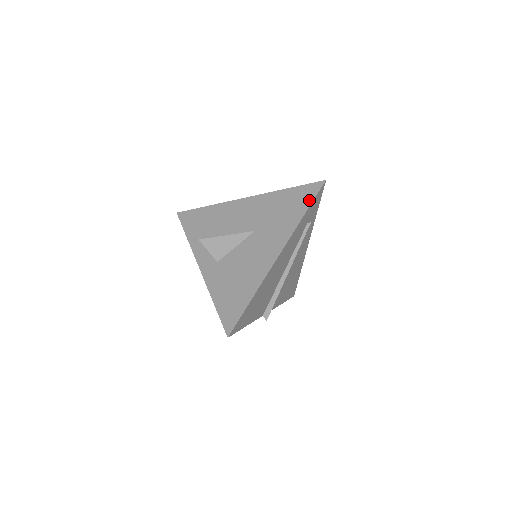
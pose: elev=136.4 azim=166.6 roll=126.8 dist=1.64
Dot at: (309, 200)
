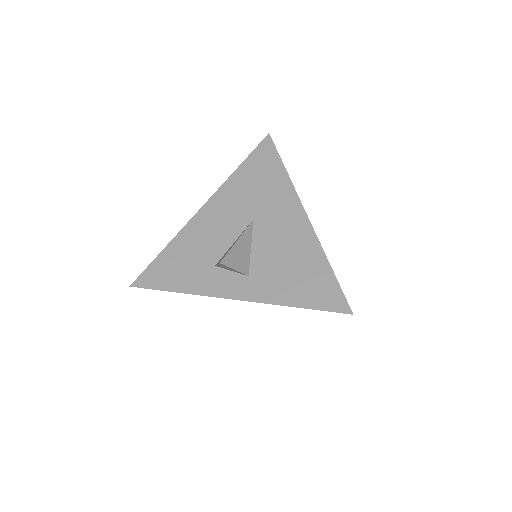
Dot at: (275, 157)
